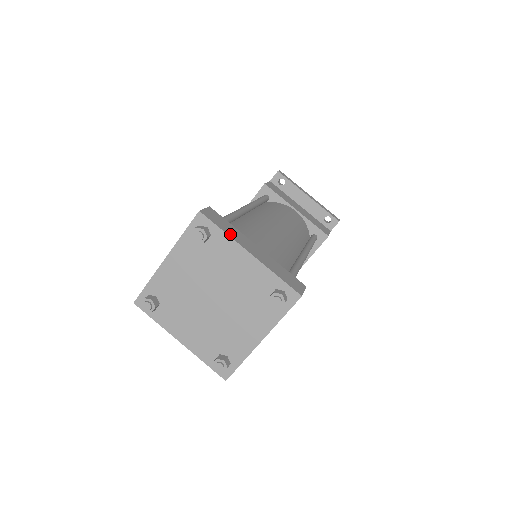
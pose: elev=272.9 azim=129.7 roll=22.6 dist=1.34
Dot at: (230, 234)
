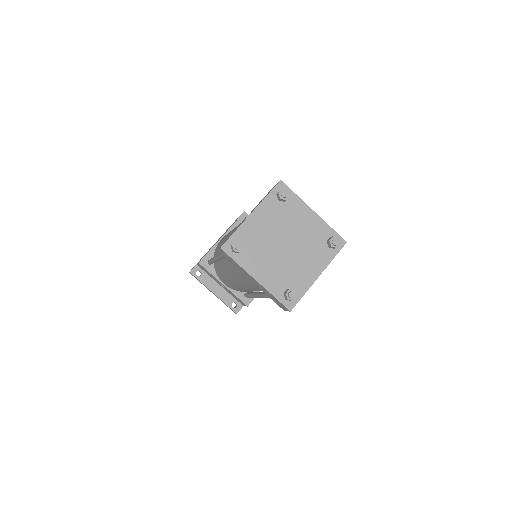
Dot at: (299, 199)
